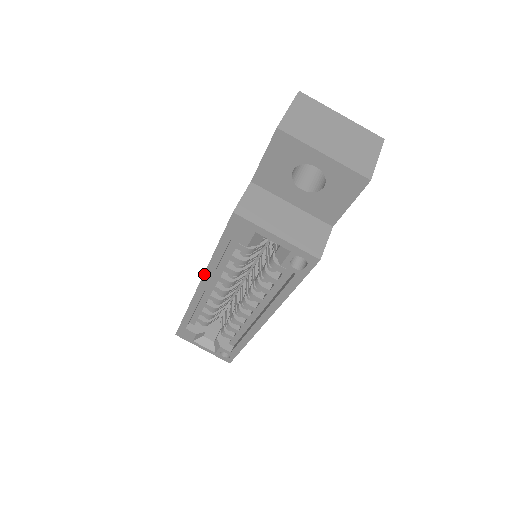
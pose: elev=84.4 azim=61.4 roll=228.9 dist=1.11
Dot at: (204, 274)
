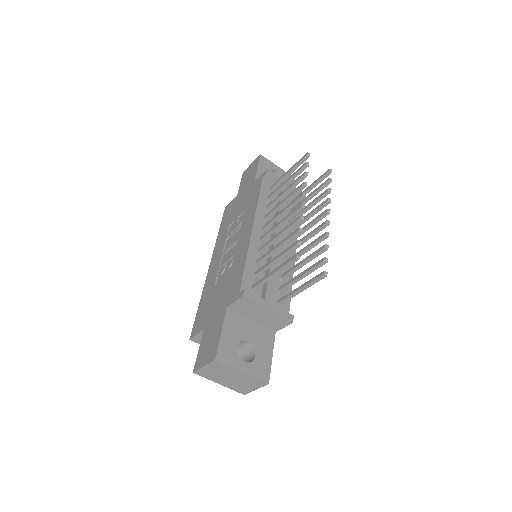
Dot at: (206, 280)
